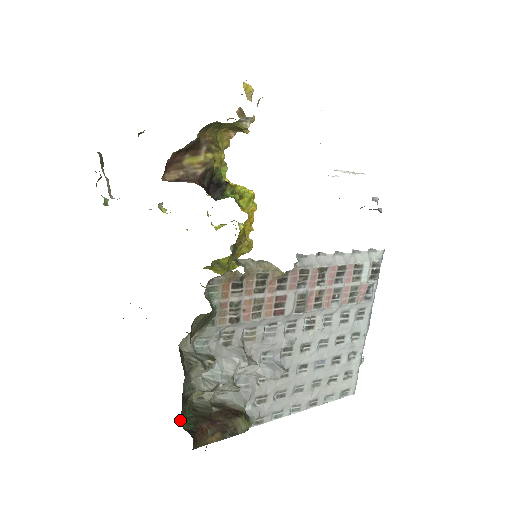
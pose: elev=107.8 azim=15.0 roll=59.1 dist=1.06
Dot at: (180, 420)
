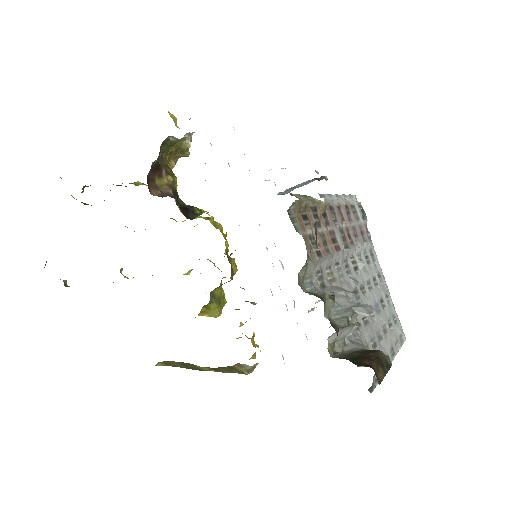
Dot at: occluded
